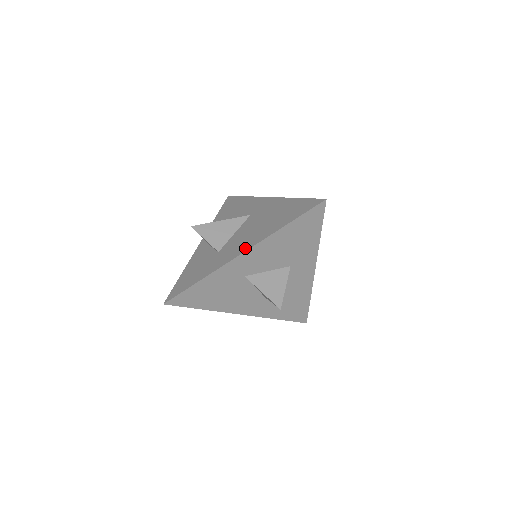
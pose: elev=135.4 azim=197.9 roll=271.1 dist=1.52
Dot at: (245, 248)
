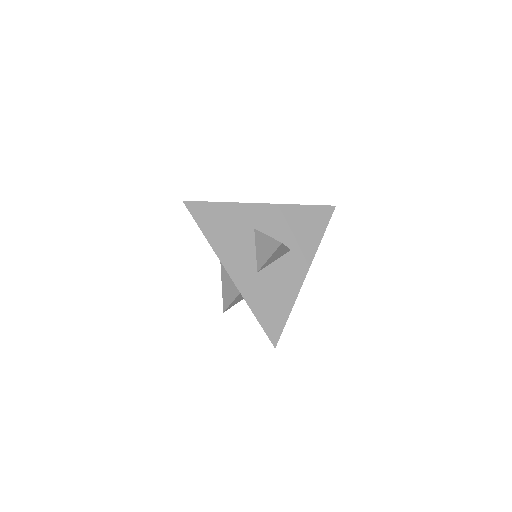
Dot at: (266, 206)
